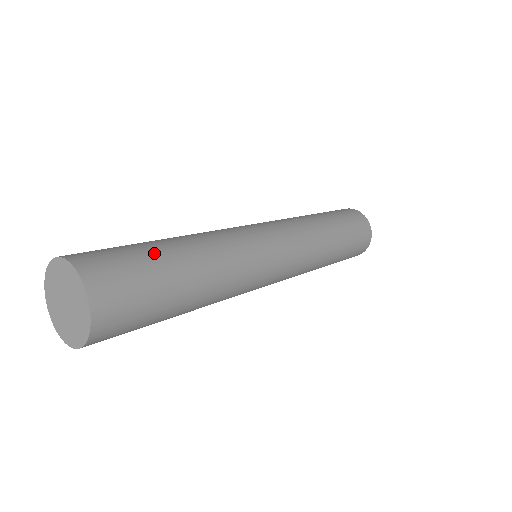
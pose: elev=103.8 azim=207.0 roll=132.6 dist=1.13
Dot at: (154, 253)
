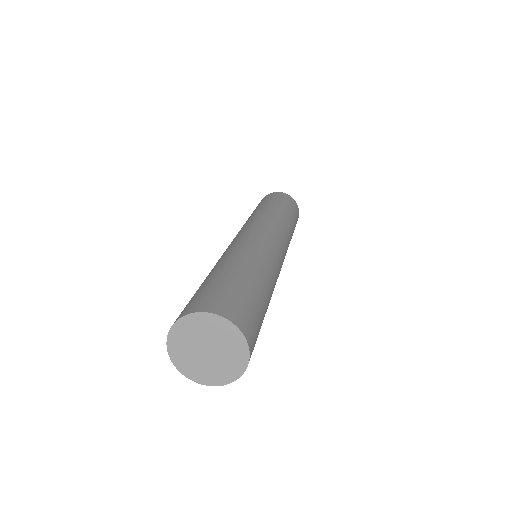
Dot at: (226, 278)
